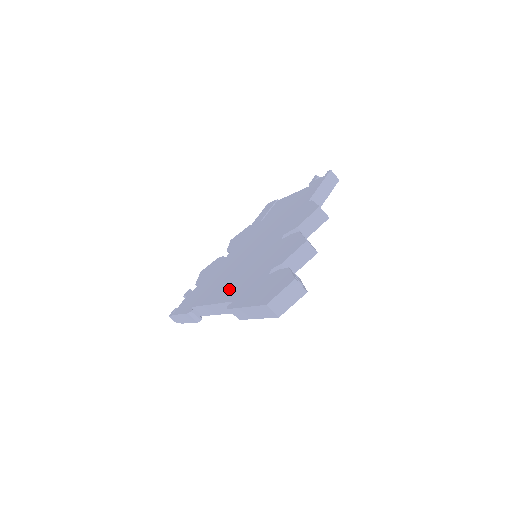
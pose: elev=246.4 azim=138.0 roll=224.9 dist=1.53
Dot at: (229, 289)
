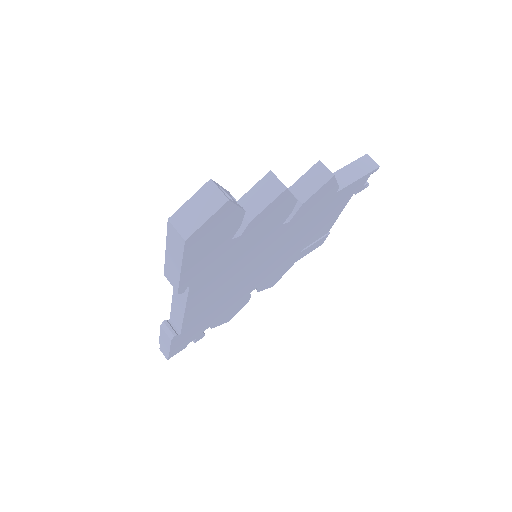
Dot at: occluded
